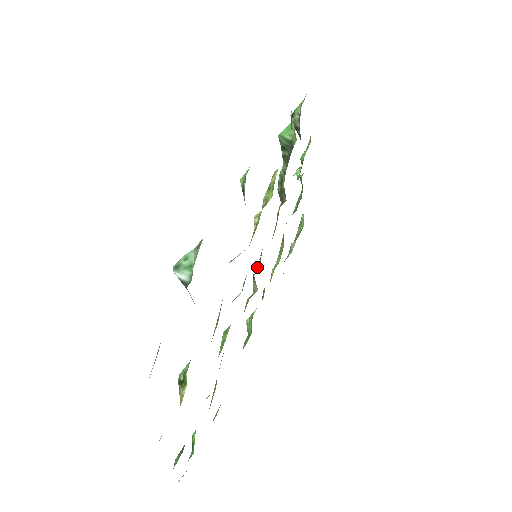
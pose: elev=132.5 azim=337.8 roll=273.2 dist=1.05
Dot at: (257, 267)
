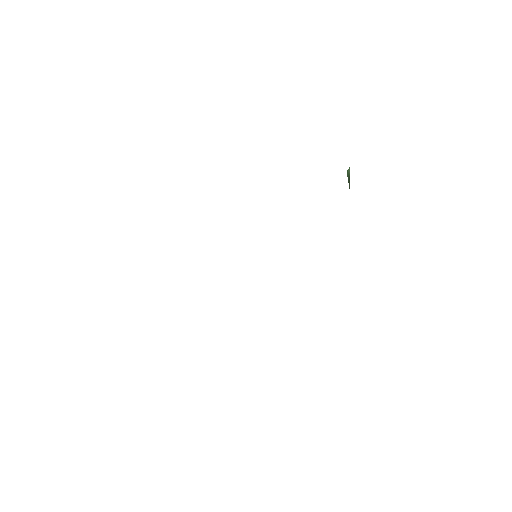
Dot at: occluded
